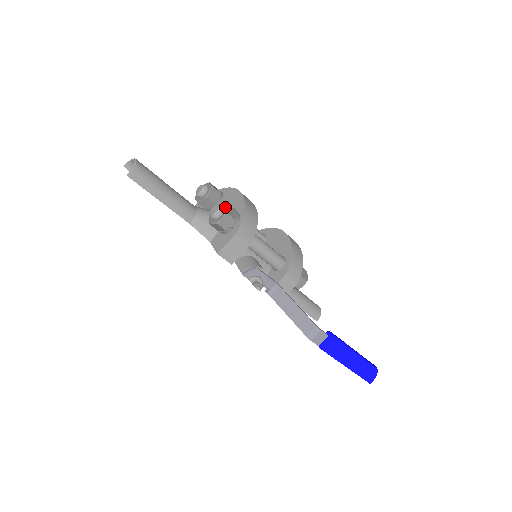
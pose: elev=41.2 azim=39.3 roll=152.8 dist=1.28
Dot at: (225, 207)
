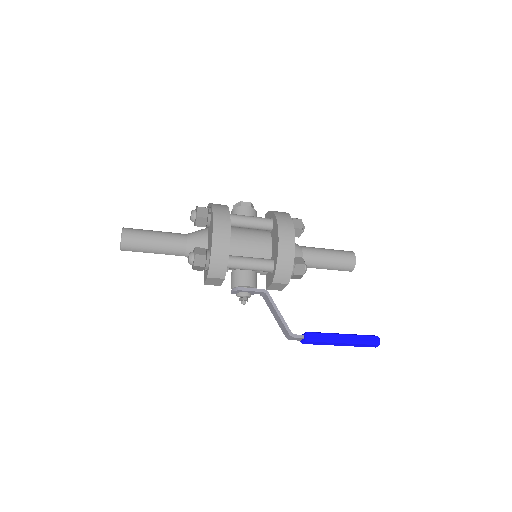
Dot at: (193, 258)
